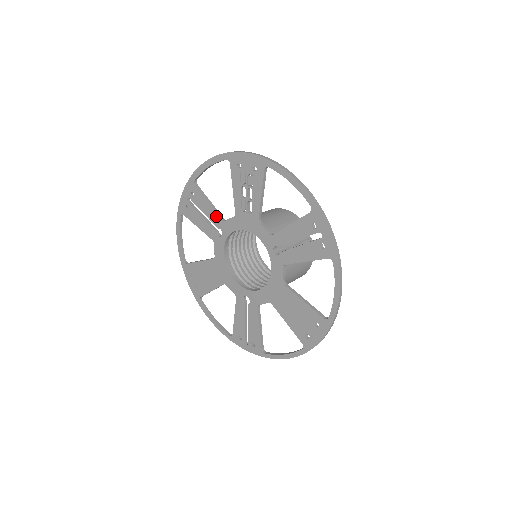
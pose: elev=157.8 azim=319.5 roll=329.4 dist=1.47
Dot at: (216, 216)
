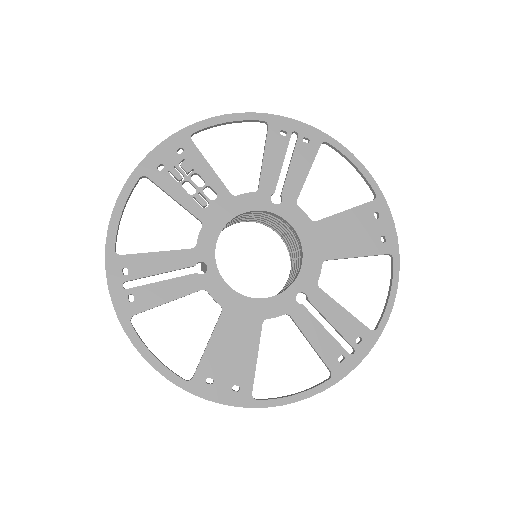
Dot at: (180, 254)
